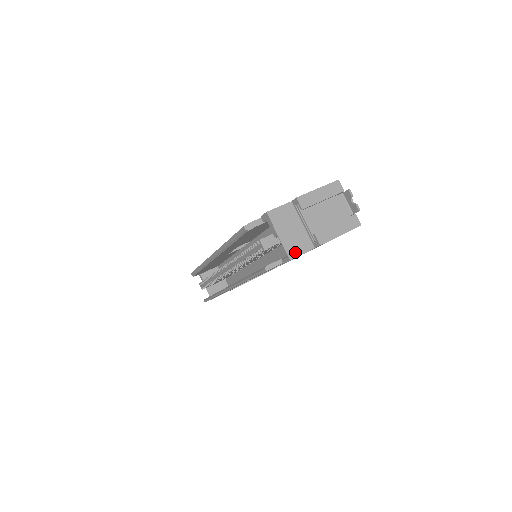
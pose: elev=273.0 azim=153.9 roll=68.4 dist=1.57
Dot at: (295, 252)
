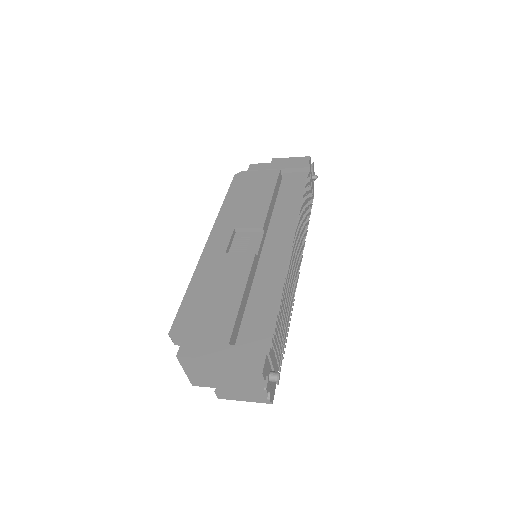
Dot at: (199, 384)
